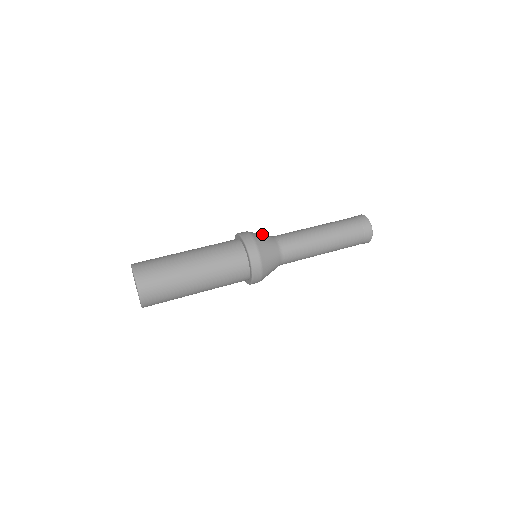
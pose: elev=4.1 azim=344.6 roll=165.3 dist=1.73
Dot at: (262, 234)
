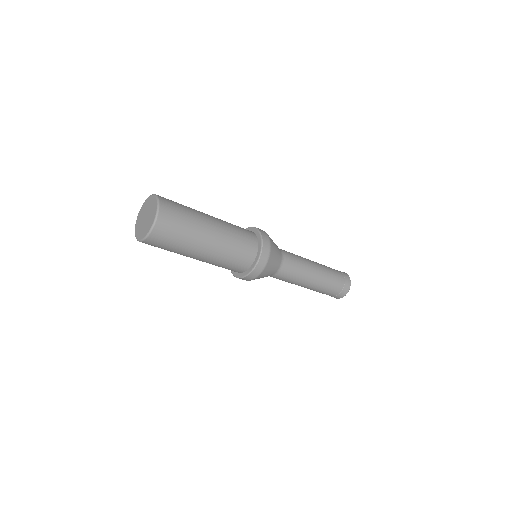
Dot at: occluded
